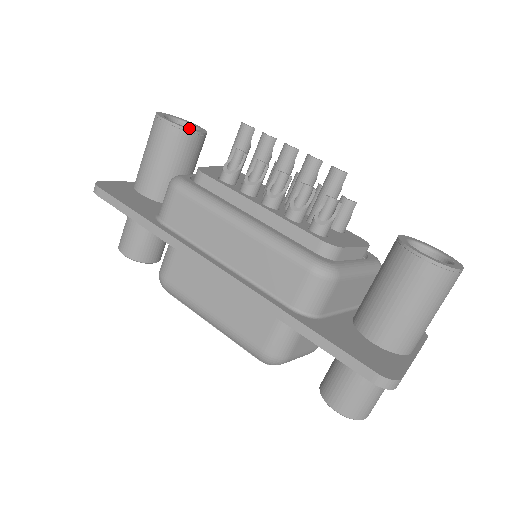
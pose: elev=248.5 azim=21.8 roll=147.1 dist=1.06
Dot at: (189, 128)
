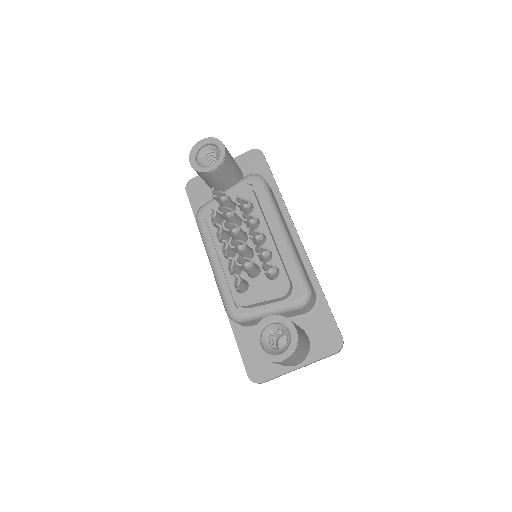
Dot at: (204, 169)
